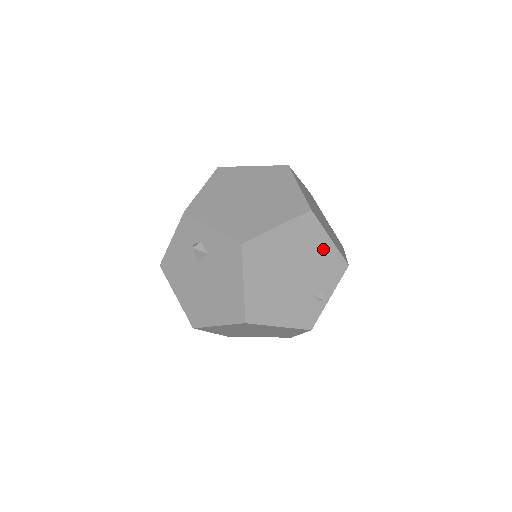
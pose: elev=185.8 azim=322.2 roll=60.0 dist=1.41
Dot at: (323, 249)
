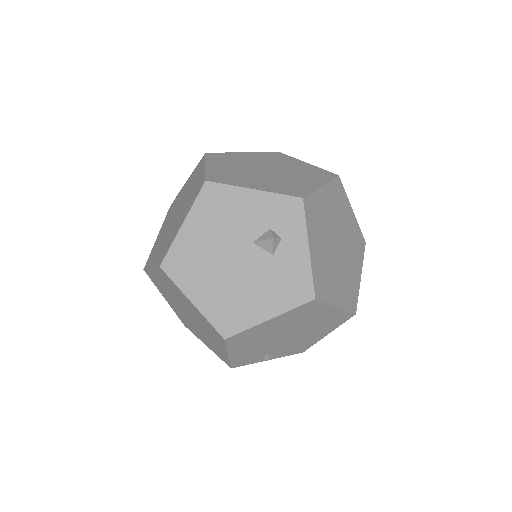
Dot at: (317, 336)
